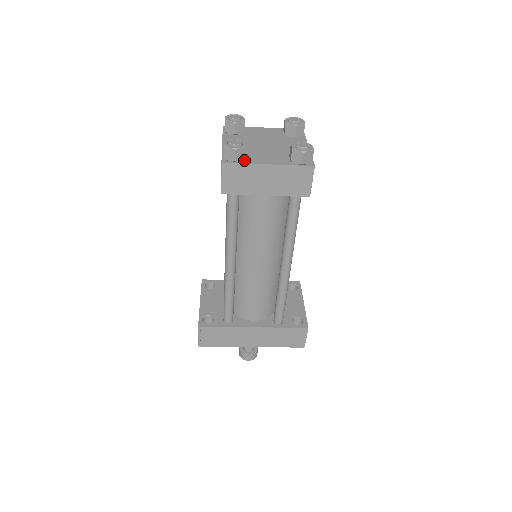
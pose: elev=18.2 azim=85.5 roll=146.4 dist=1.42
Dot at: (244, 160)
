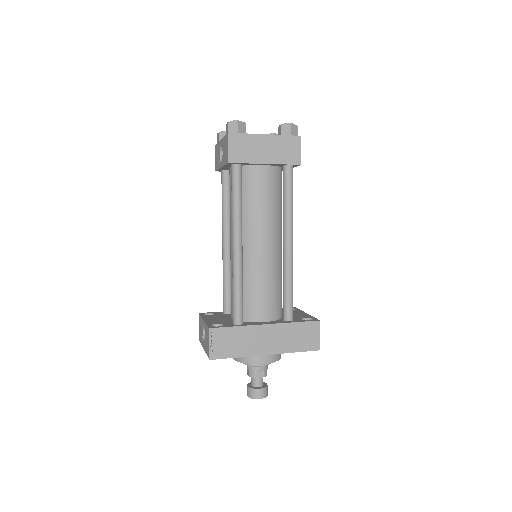
Dot at: (245, 134)
